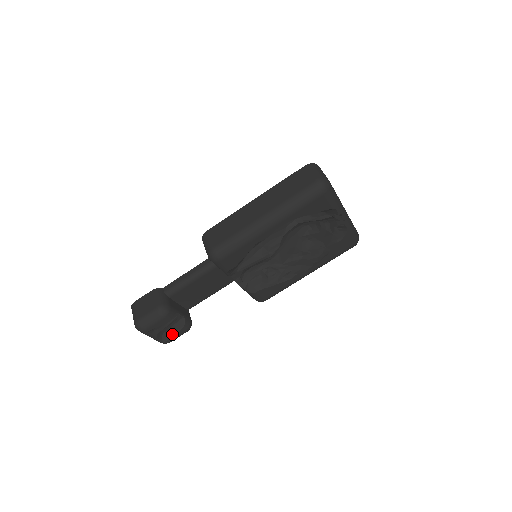
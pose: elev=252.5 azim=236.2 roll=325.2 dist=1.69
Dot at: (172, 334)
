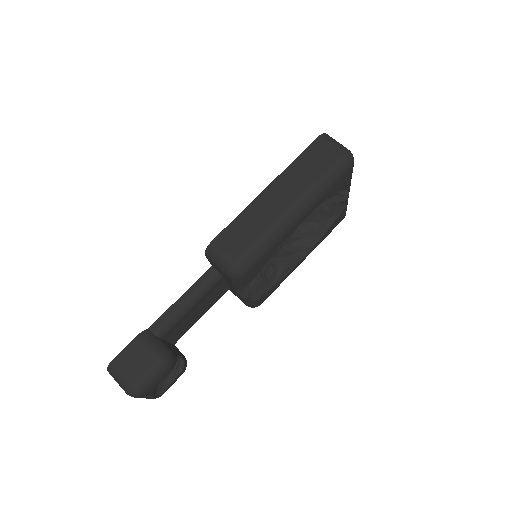
Dot at: (169, 383)
